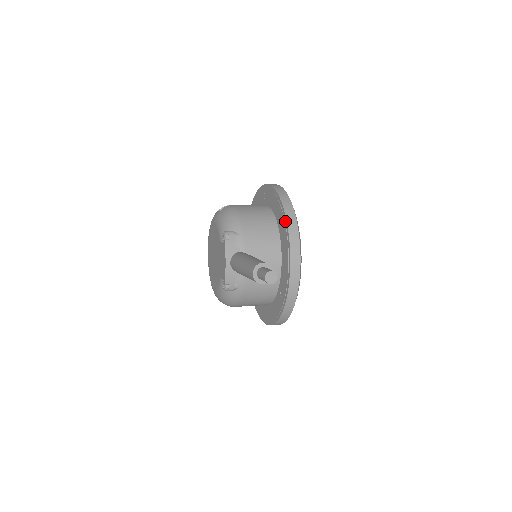
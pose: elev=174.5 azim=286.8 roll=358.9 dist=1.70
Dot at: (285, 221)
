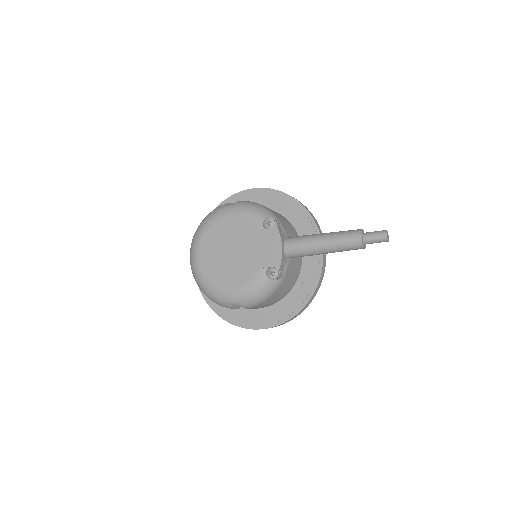
Dot at: (307, 214)
